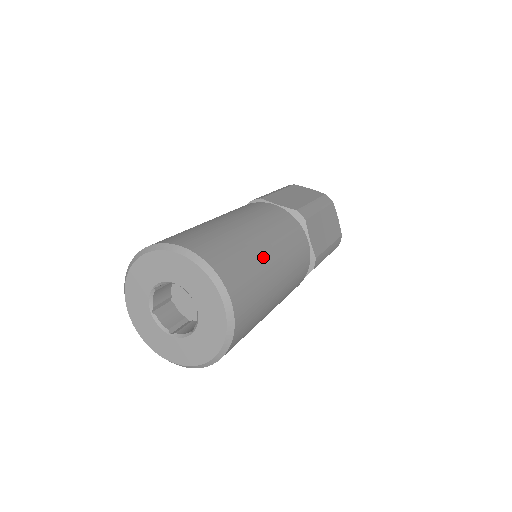
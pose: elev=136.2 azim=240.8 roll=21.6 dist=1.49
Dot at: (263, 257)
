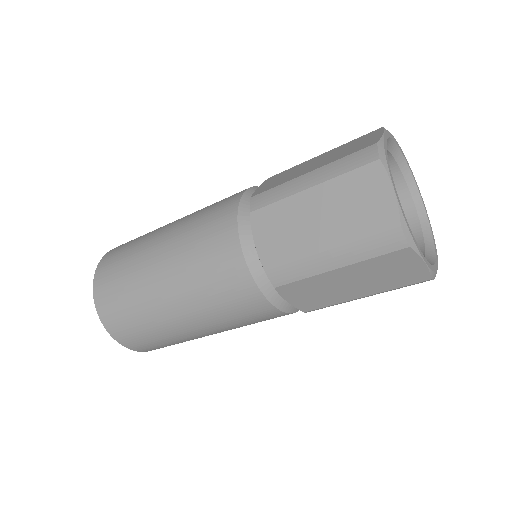
Dot at: (170, 325)
